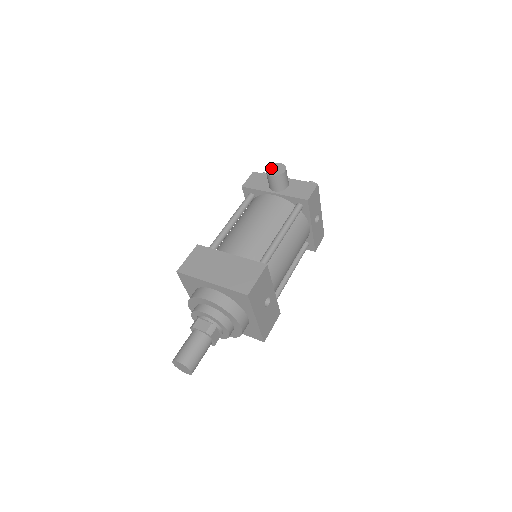
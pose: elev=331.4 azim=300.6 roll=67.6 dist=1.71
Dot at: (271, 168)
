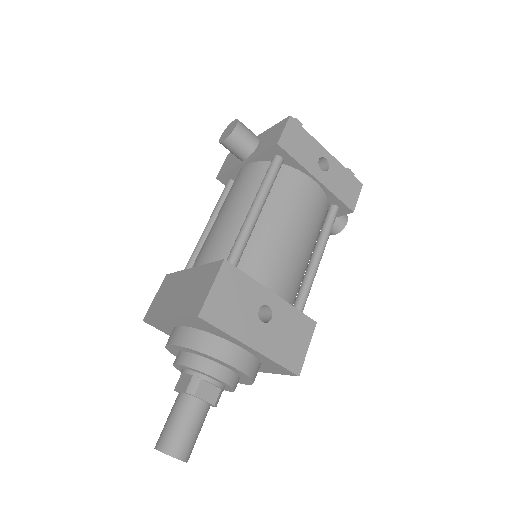
Dot at: (224, 133)
